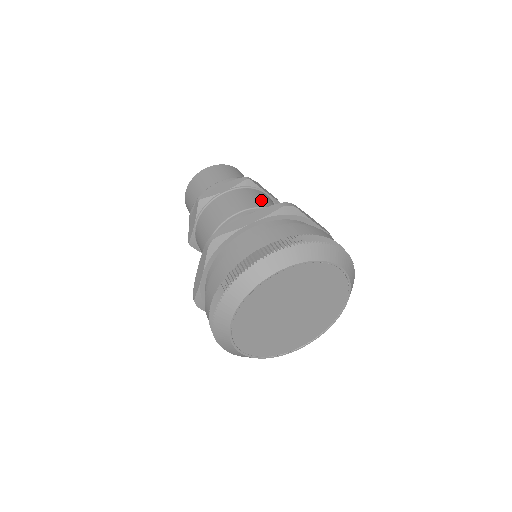
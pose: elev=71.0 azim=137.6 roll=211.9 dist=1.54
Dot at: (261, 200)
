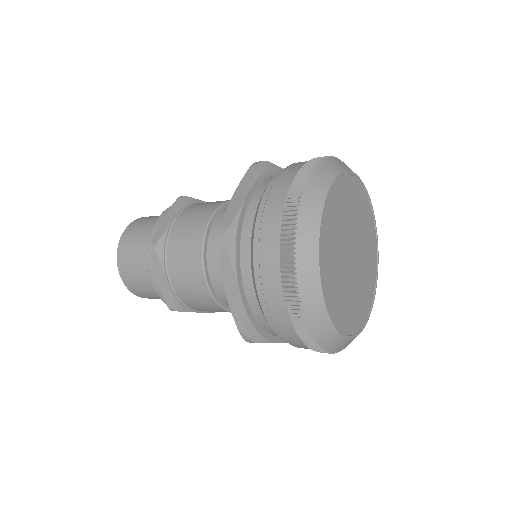
Dot at: (215, 202)
